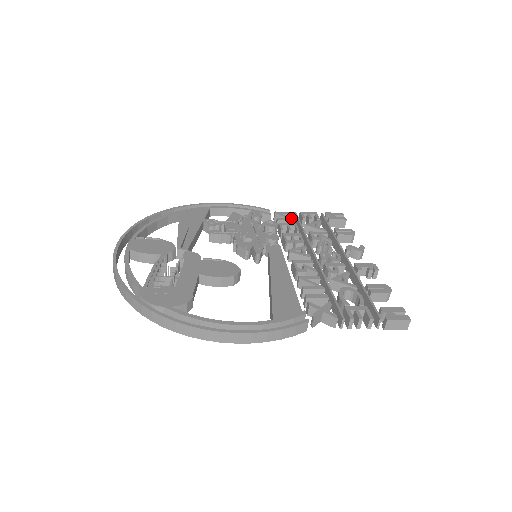
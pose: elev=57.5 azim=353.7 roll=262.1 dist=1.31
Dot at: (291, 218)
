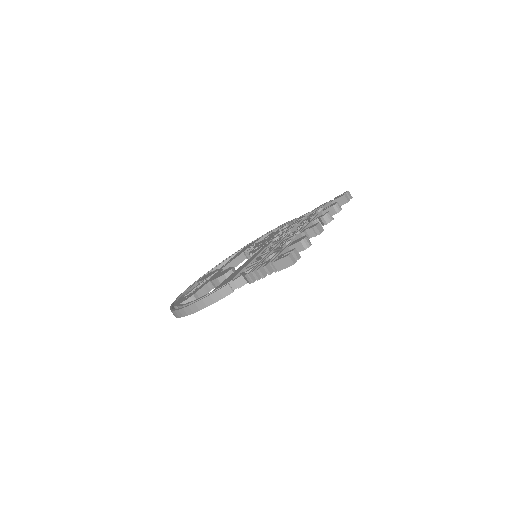
Dot at: (303, 216)
